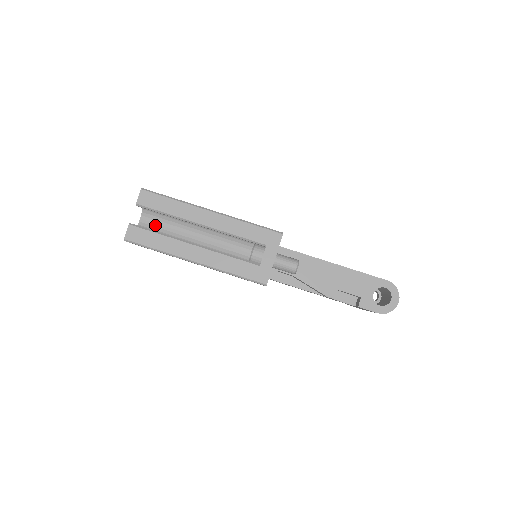
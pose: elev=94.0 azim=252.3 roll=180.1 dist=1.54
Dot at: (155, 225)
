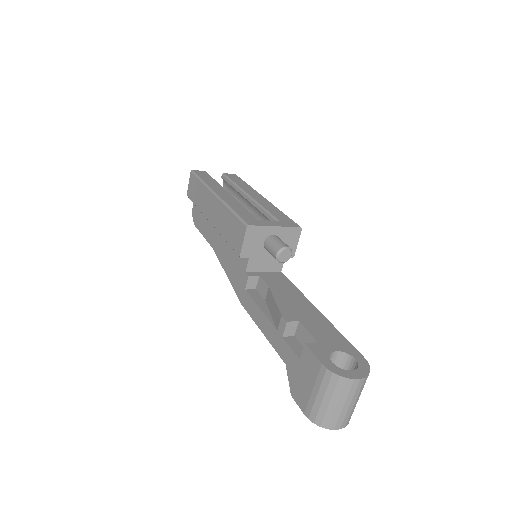
Dot at: occluded
